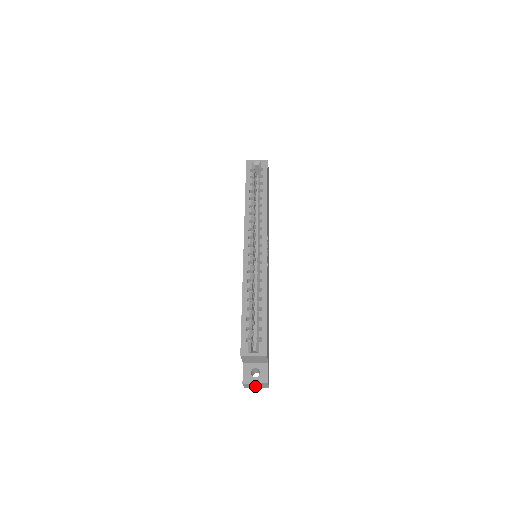
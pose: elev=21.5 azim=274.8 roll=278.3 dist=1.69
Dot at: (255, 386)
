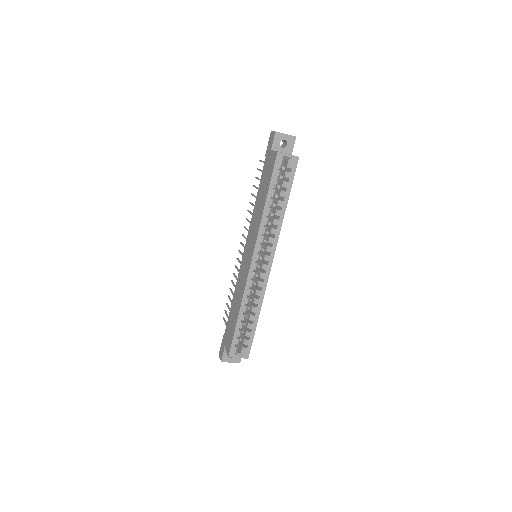
Dot at: occluded
